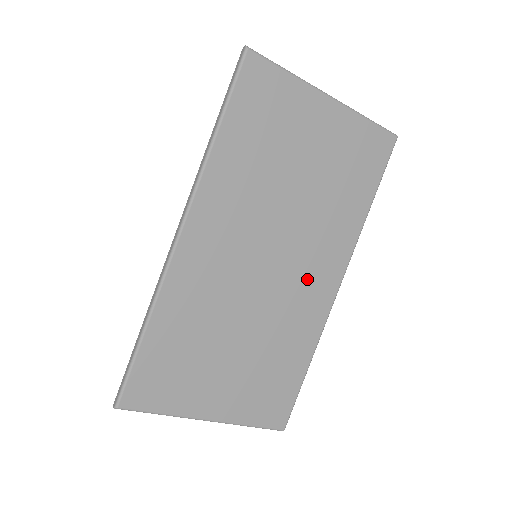
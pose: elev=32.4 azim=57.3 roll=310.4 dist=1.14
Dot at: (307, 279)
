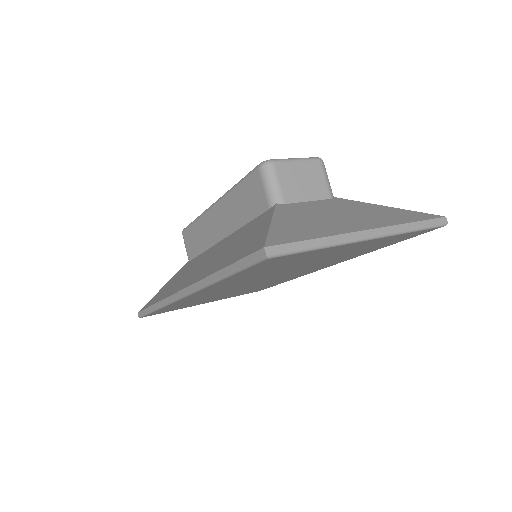
Dot at: (297, 274)
